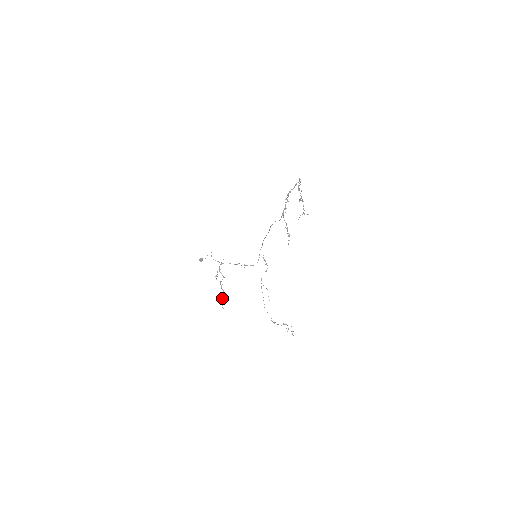
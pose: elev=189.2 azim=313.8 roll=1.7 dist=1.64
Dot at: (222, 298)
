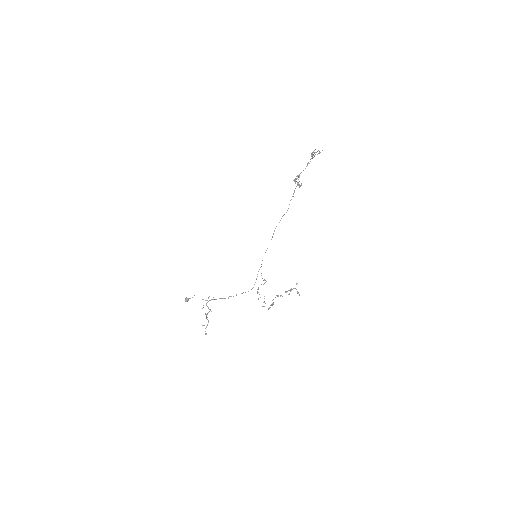
Dot at: (206, 326)
